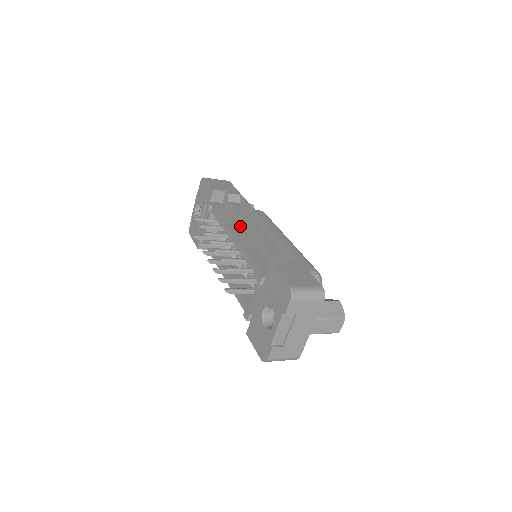
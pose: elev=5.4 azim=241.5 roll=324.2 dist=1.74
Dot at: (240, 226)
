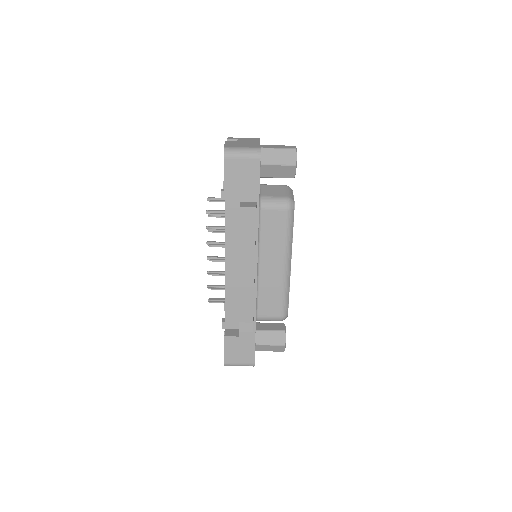
Dot at: occluded
